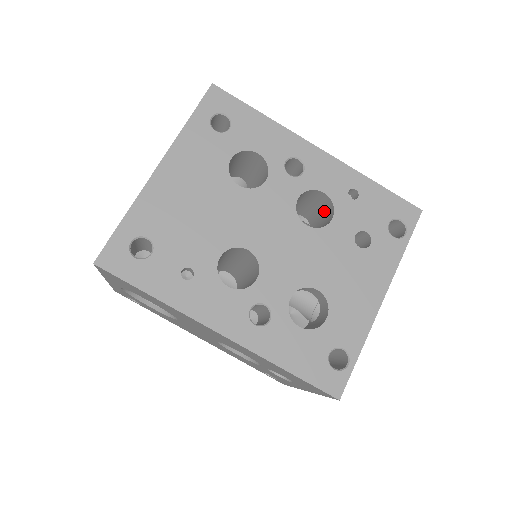
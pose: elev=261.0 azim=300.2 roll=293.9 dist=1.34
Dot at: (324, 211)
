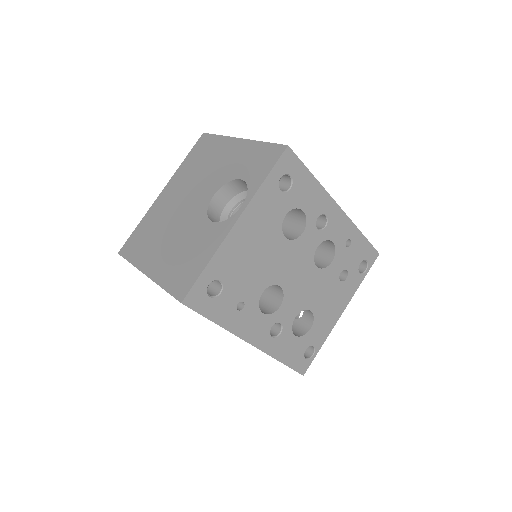
Dot at: (323, 246)
